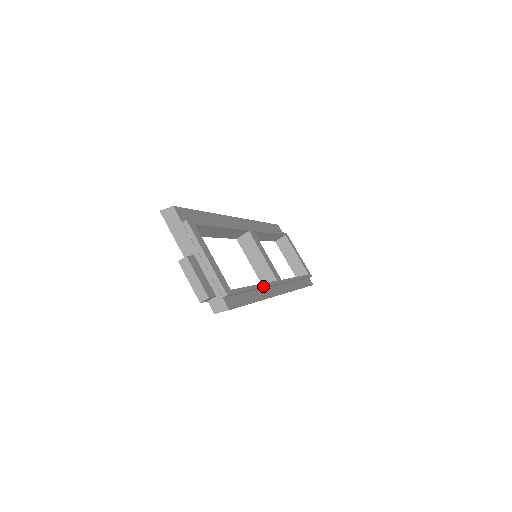
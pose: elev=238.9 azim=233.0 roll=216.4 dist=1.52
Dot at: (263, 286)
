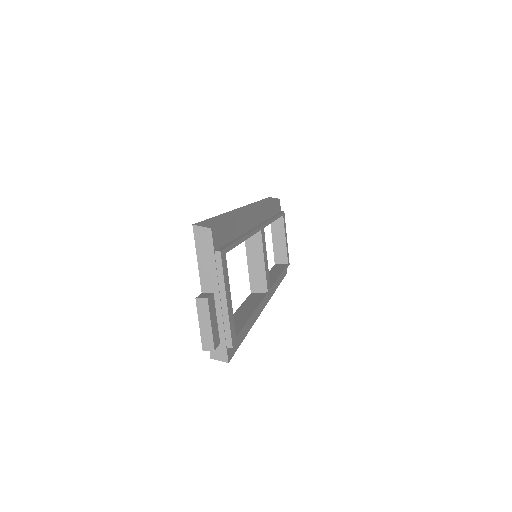
Dot at: occluded
